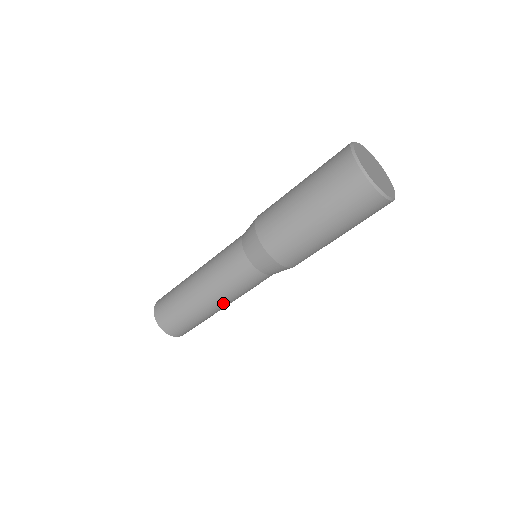
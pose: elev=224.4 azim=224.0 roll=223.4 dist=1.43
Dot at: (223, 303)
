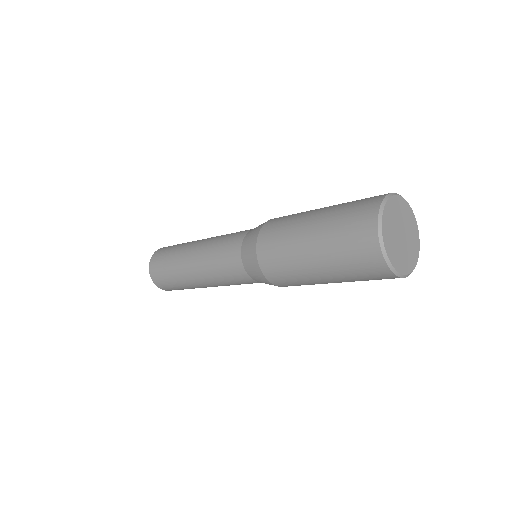
Dot at: (204, 280)
